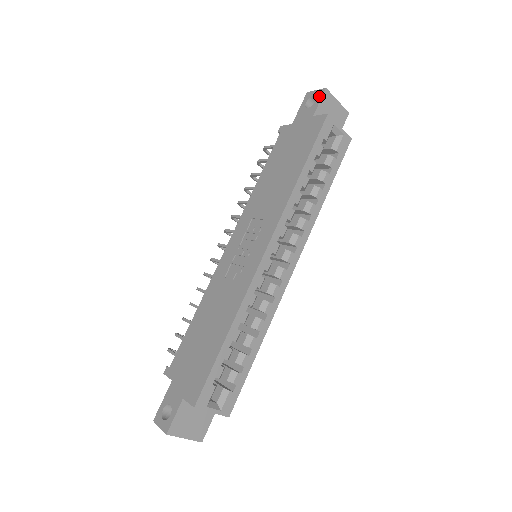
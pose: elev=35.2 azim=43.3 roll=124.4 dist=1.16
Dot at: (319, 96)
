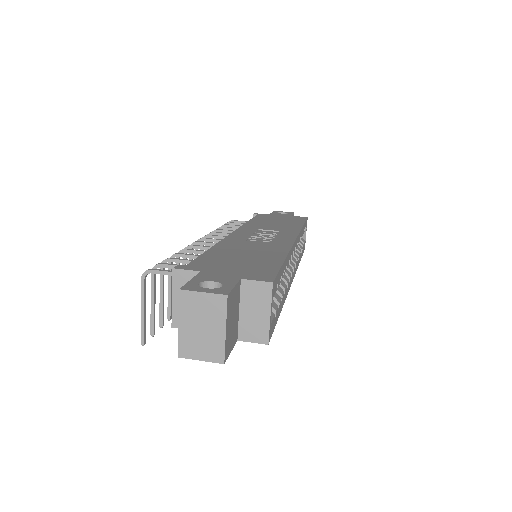
Dot at: (290, 213)
